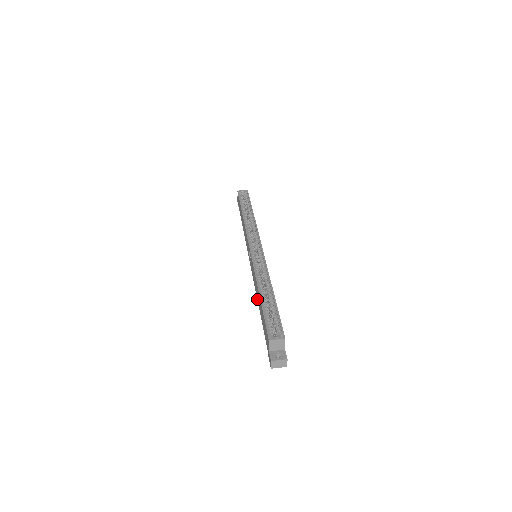
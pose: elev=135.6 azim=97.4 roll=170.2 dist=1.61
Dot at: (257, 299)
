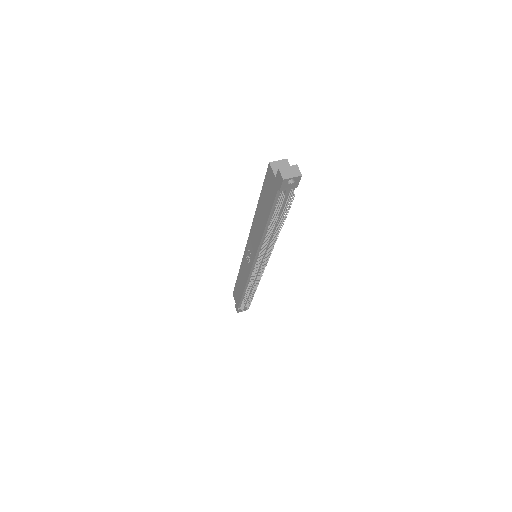
Dot at: (261, 234)
